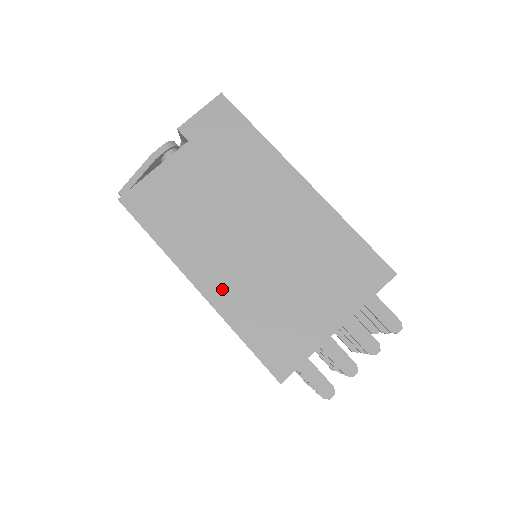
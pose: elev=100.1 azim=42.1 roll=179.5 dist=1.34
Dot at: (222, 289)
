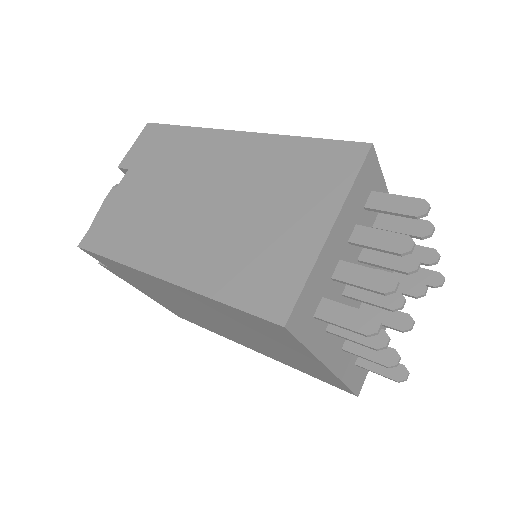
Dot at: (187, 265)
